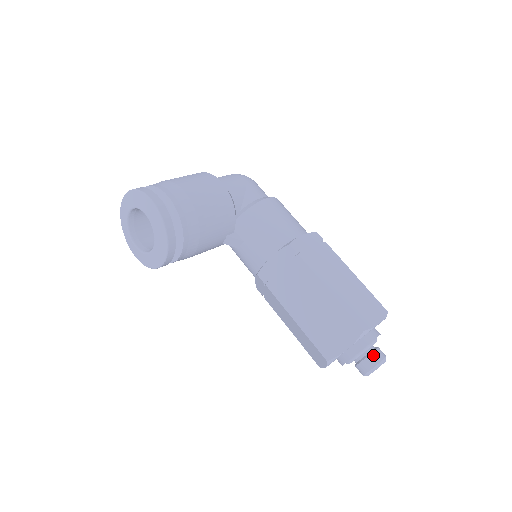
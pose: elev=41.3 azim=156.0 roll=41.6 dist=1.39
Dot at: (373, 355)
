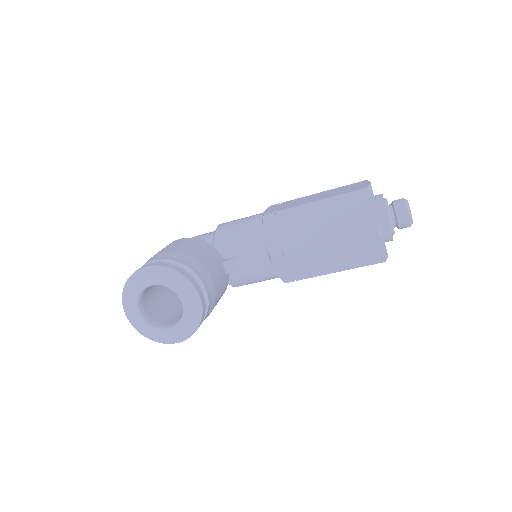
Dot at: (395, 203)
